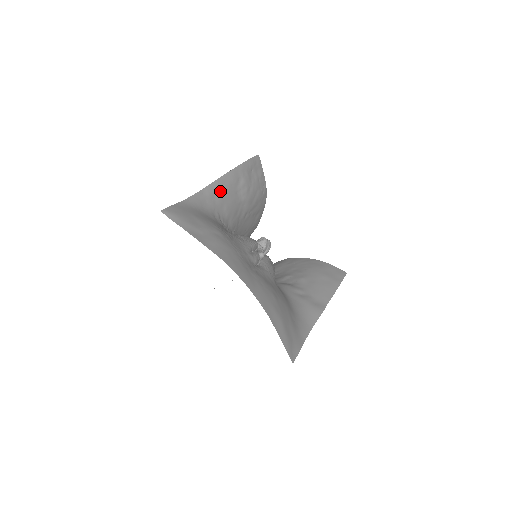
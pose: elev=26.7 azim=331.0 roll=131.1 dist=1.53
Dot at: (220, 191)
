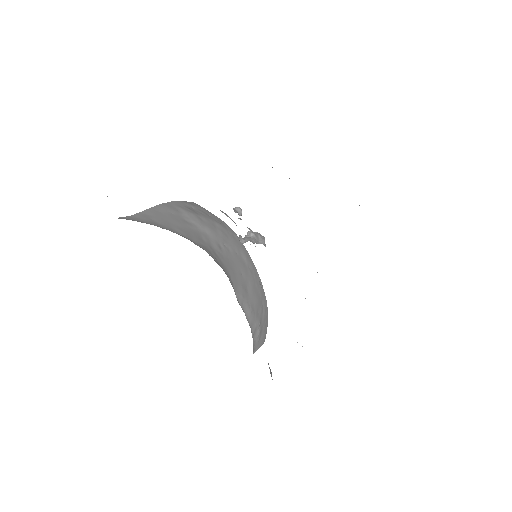
Dot at: (158, 217)
